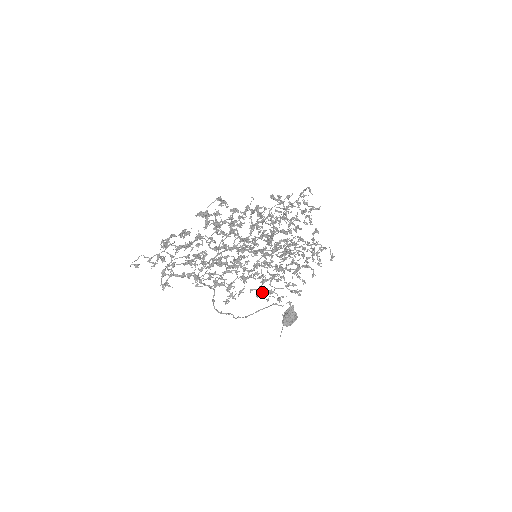
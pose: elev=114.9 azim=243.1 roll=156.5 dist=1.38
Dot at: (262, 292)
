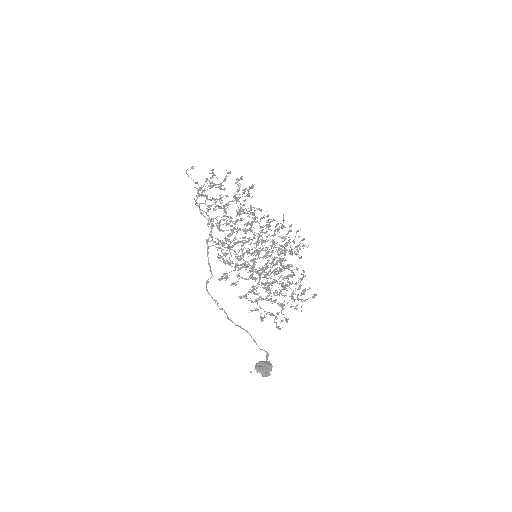
Dot at: (251, 290)
